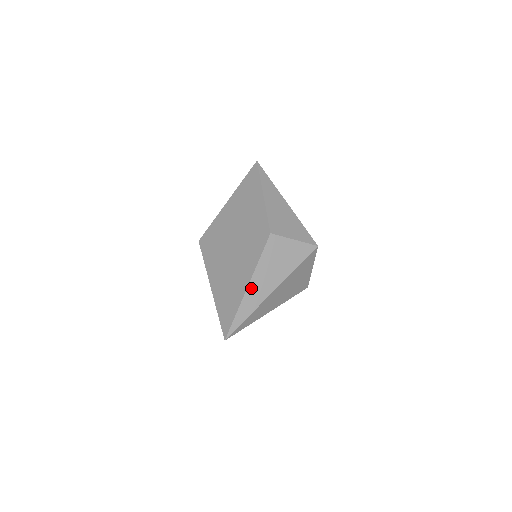
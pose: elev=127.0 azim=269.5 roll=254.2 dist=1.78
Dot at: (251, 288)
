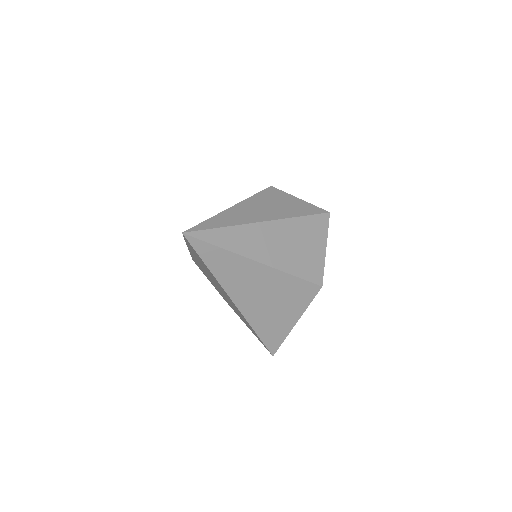
Dot at: (236, 209)
